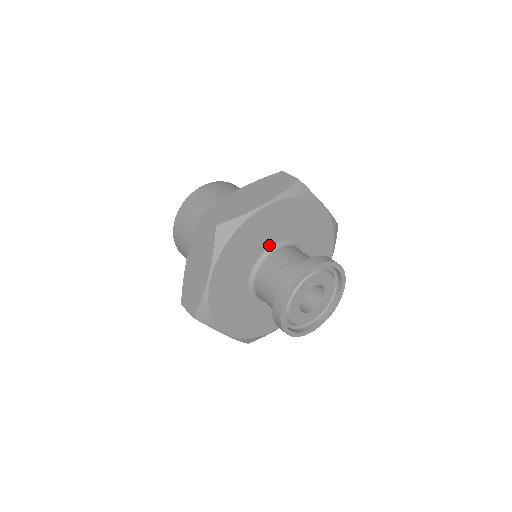
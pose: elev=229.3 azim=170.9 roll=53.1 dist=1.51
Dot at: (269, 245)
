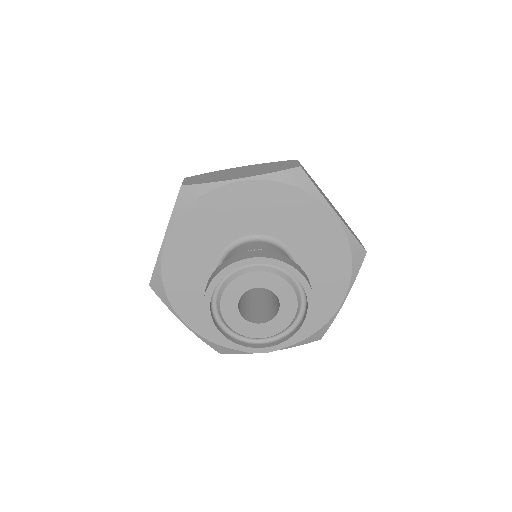
Dot at: (246, 233)
